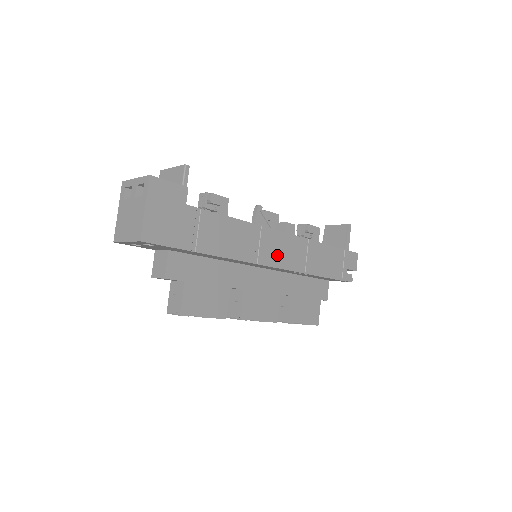
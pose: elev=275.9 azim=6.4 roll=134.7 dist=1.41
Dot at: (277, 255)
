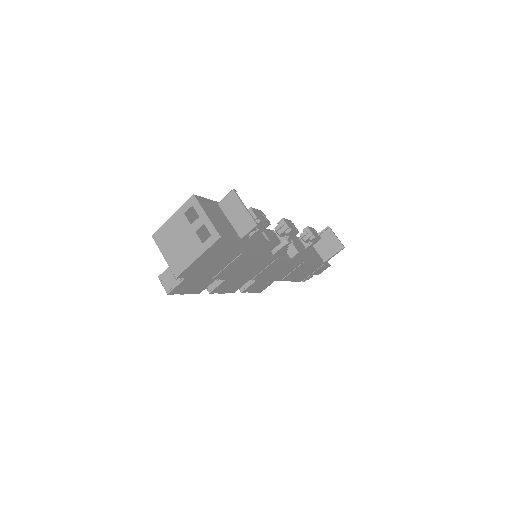
Dot at: (271, 273)
